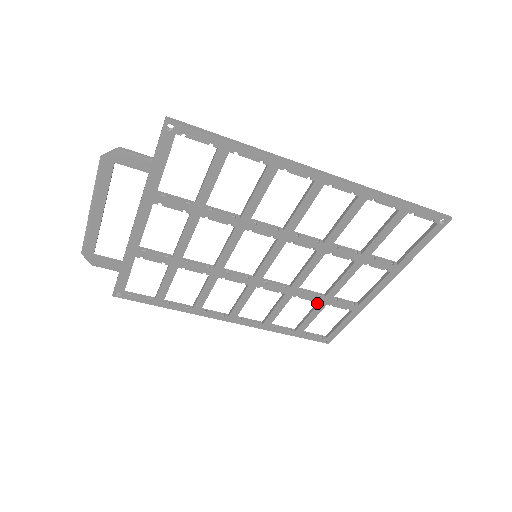
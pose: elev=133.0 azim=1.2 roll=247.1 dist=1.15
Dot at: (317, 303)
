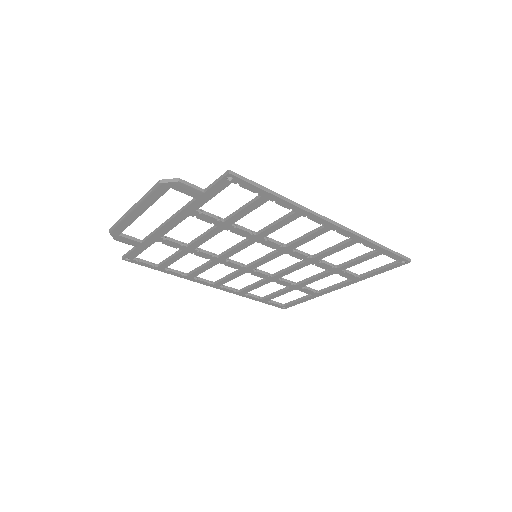
Dot at: (288, 287)
